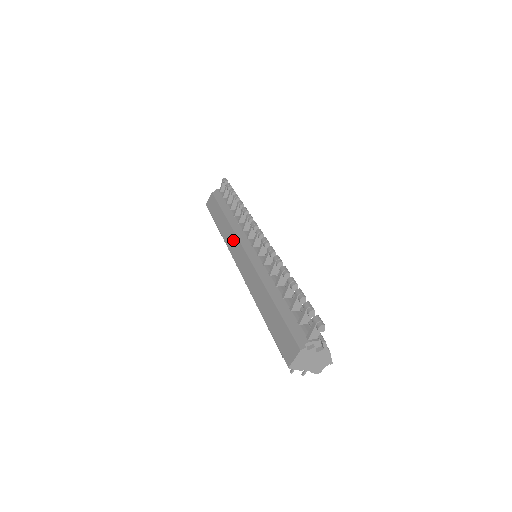
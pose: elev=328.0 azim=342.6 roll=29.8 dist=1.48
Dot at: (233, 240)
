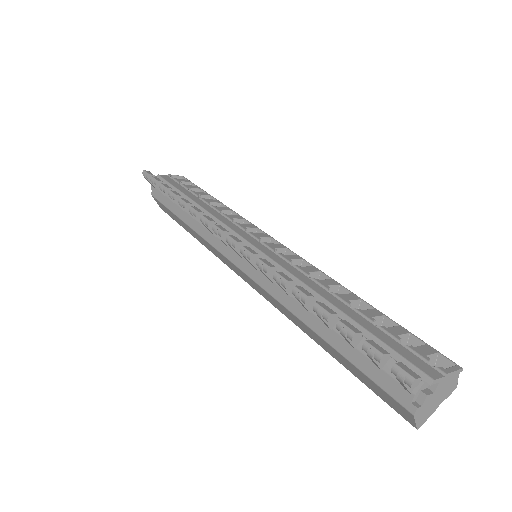
Dot at: (218, 255)
